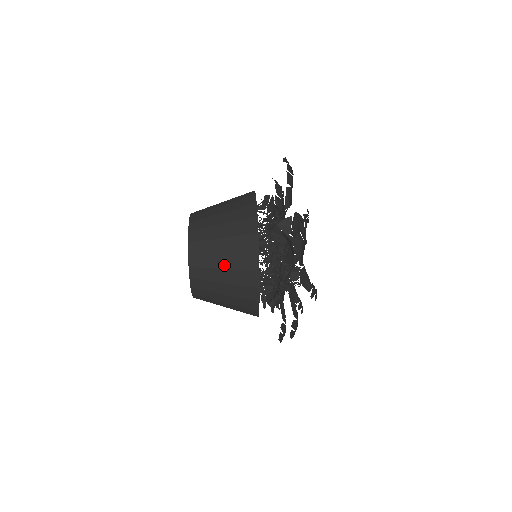
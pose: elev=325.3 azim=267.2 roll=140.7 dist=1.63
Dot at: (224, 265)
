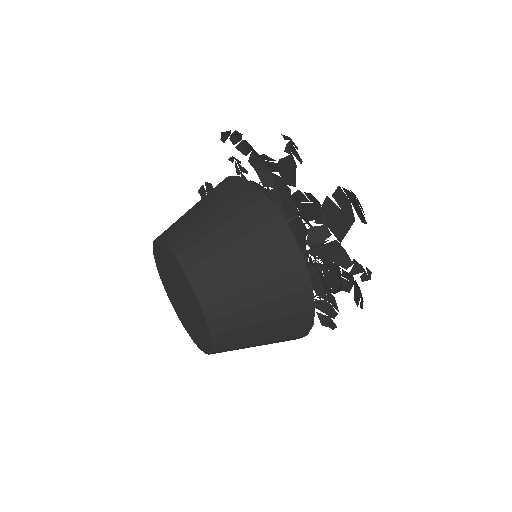
Dot at: occluded
